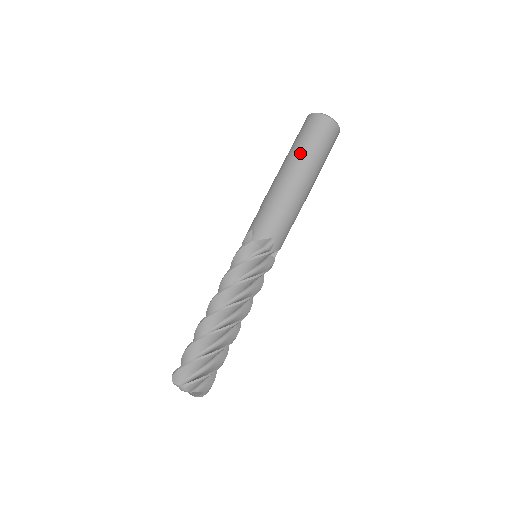
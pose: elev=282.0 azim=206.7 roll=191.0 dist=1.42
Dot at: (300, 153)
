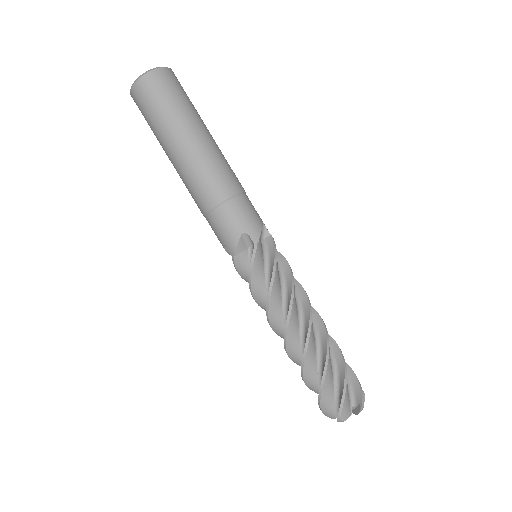
Dot at: (165, 141)
